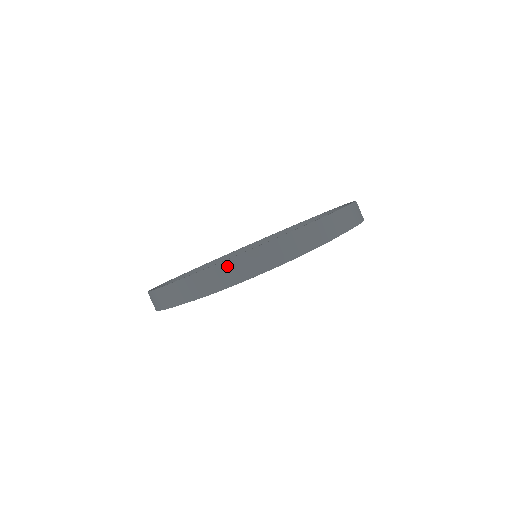
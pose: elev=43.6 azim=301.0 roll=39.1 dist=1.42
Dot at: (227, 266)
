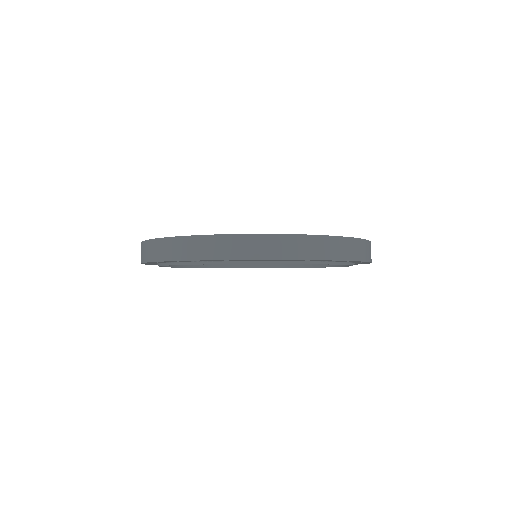
Dot at: (190, 241)
